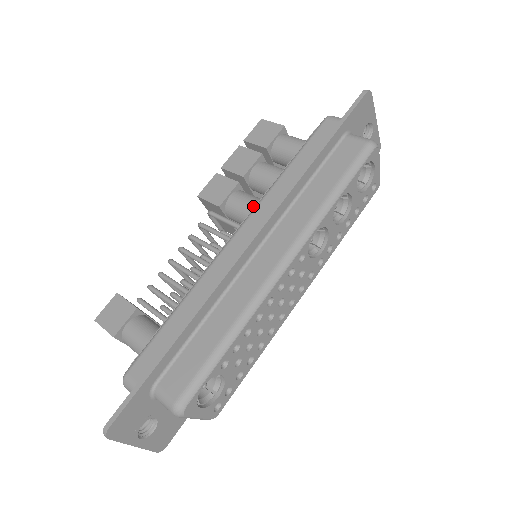
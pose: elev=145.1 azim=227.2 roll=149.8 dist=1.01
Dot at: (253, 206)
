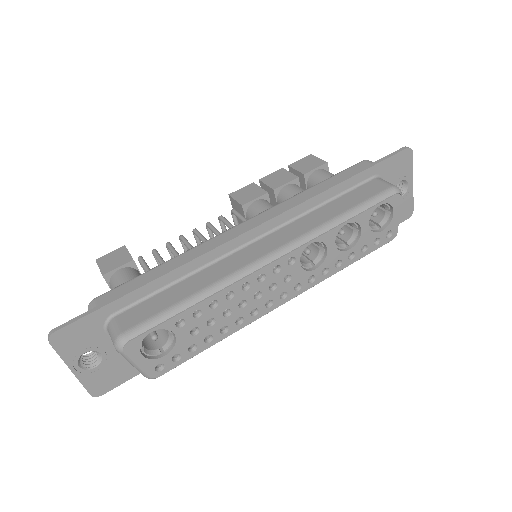
Dot at: occluded
